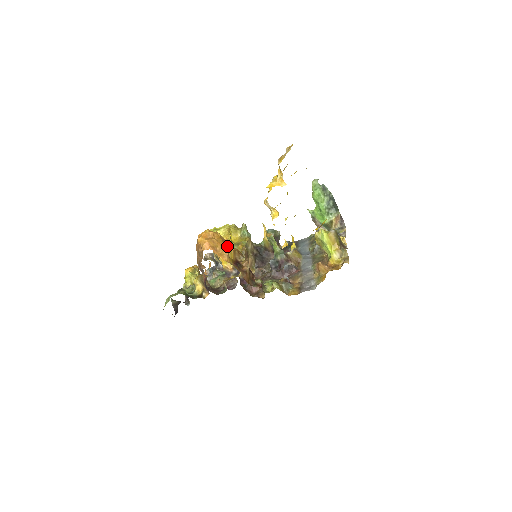
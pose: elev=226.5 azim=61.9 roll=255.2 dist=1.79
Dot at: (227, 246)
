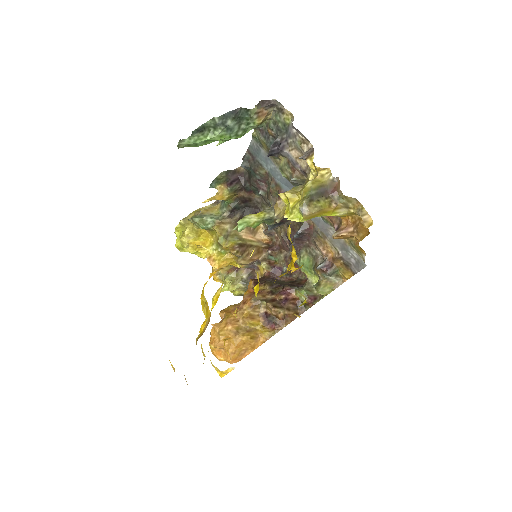
Dot at: (239, 321)
